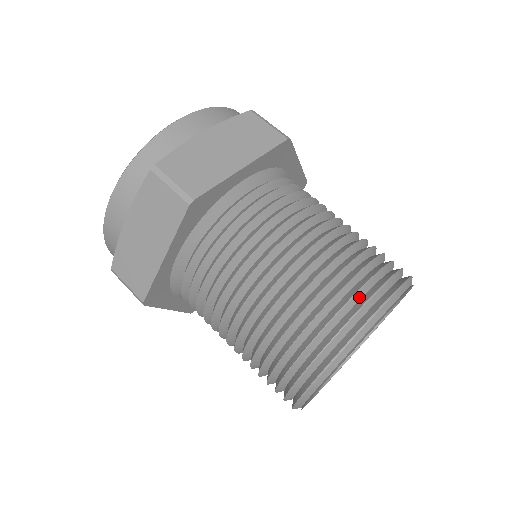
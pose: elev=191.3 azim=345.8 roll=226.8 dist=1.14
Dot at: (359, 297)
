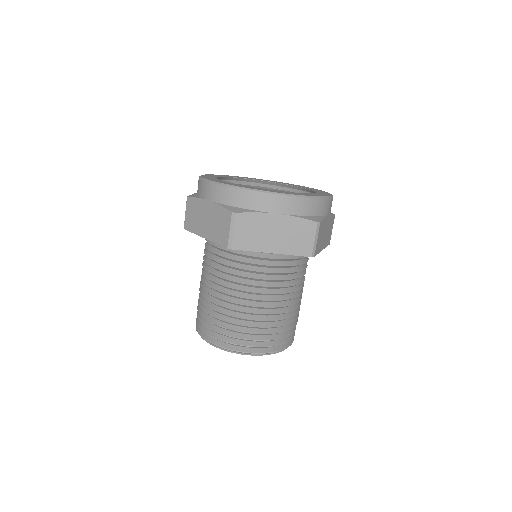
Dot at: (249, 341)
